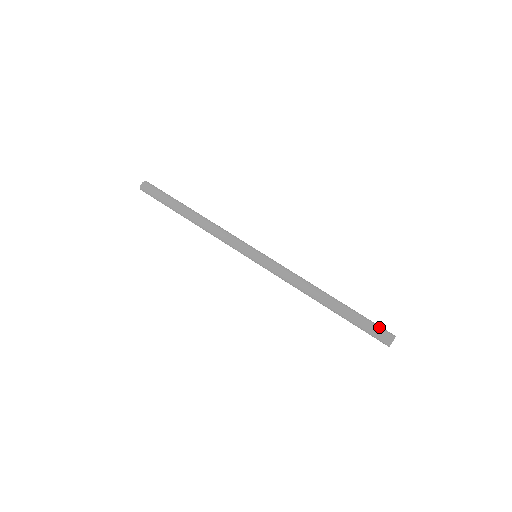
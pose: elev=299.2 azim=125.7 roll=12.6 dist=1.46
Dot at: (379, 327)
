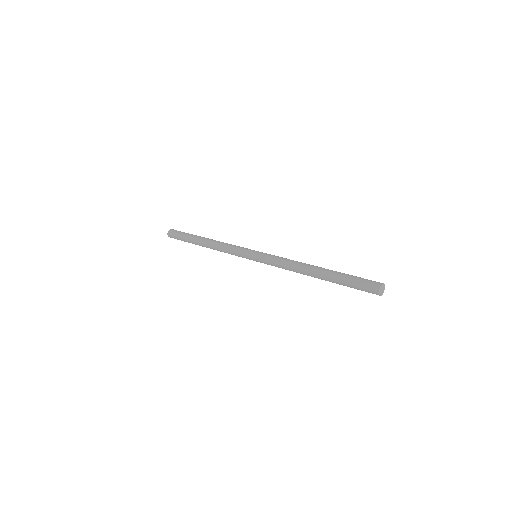
Dot at: occluded
